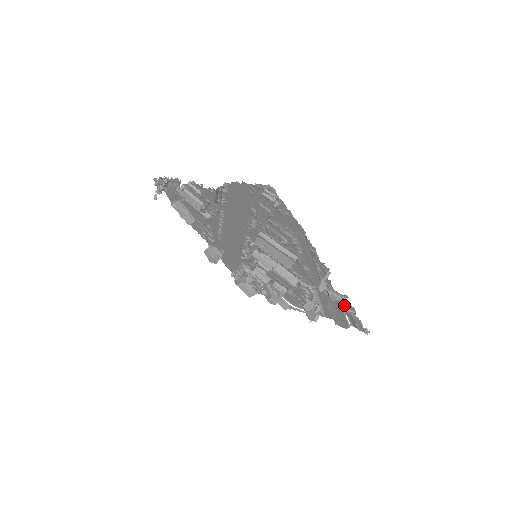
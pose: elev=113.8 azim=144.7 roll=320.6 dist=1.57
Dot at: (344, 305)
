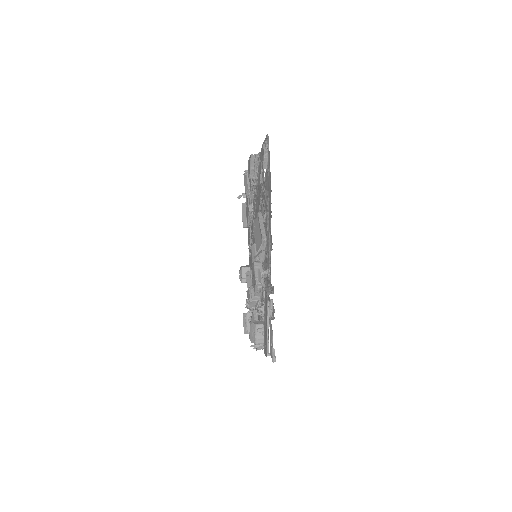
Dot at: occluded
